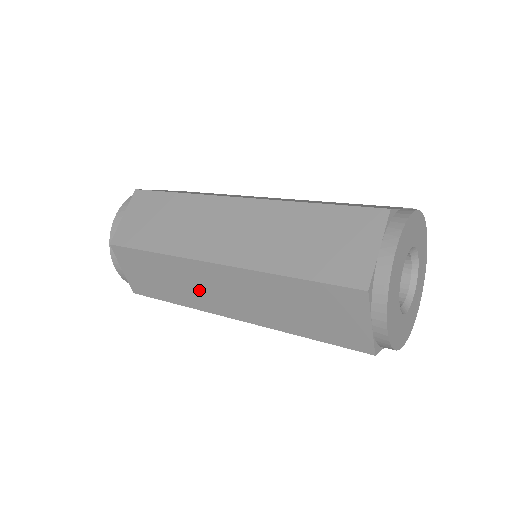
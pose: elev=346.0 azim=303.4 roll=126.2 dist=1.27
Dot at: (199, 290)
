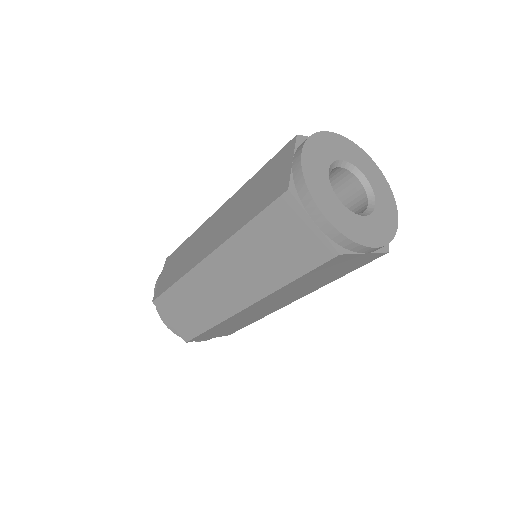
Dot at: (197, 248)
